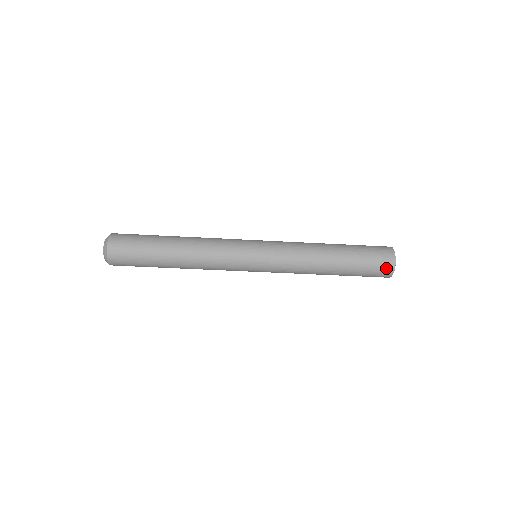
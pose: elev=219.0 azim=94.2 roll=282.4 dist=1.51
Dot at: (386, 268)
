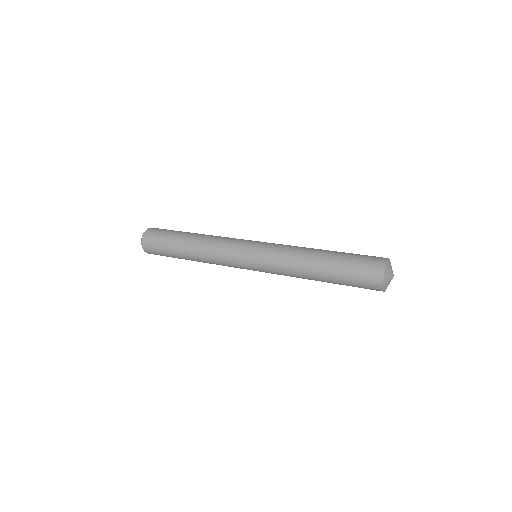
Dot at: occluded
